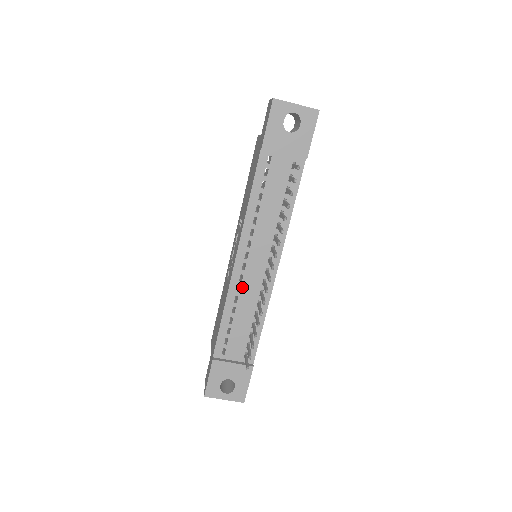
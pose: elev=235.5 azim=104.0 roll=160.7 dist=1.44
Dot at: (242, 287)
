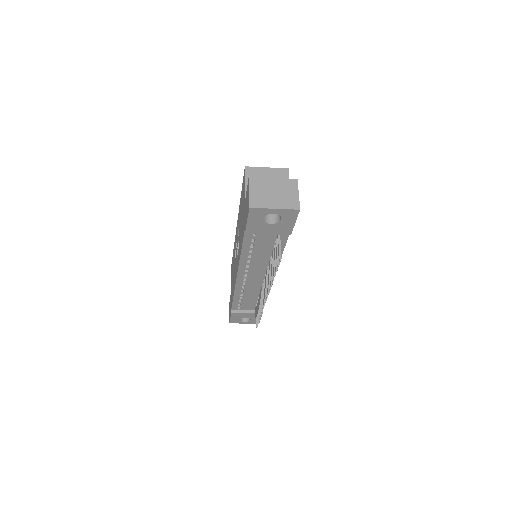
Dot at: (246, 287)
